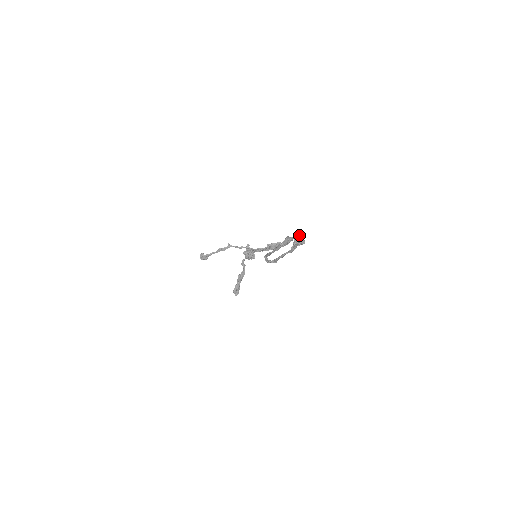
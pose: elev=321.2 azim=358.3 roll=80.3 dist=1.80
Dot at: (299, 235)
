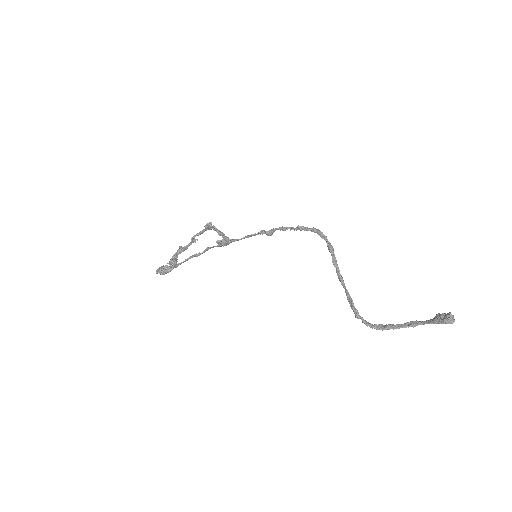
Dot at: (452, 317)
